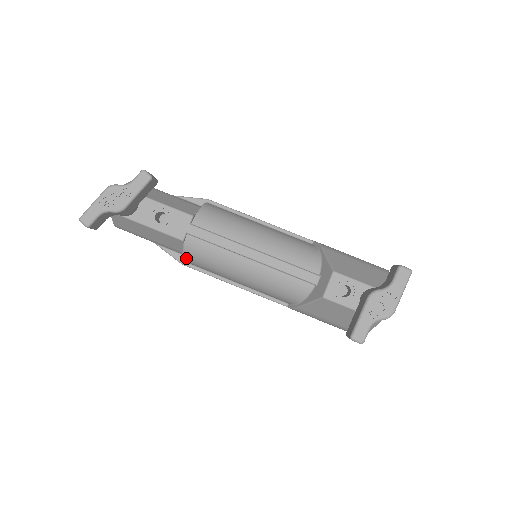
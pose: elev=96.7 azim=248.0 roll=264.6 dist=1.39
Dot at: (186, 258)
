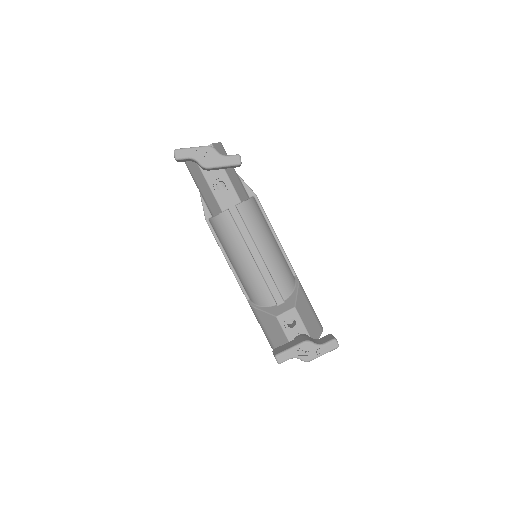
Dot at: (213, 221)
